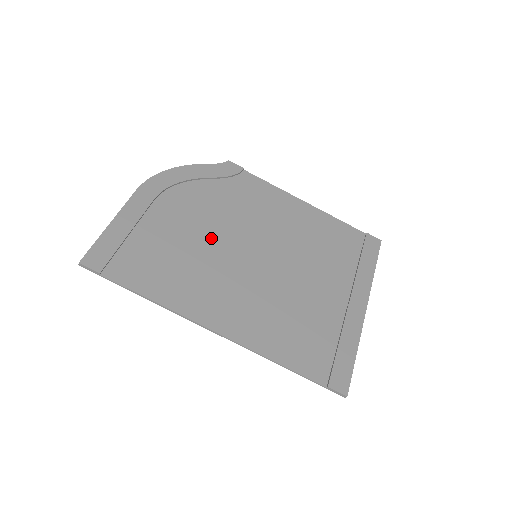
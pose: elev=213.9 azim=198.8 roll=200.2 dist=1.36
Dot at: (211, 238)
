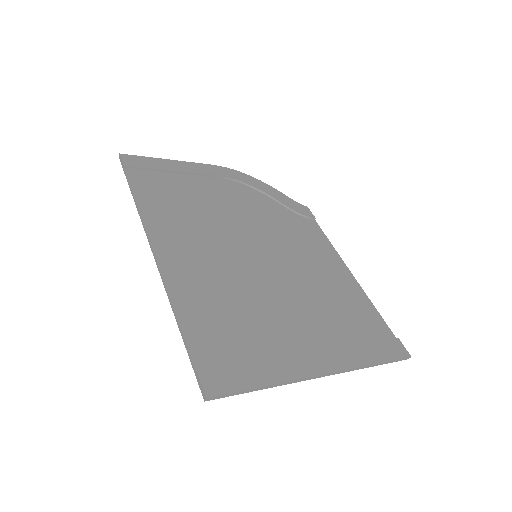
Dot at: (232, 219)
